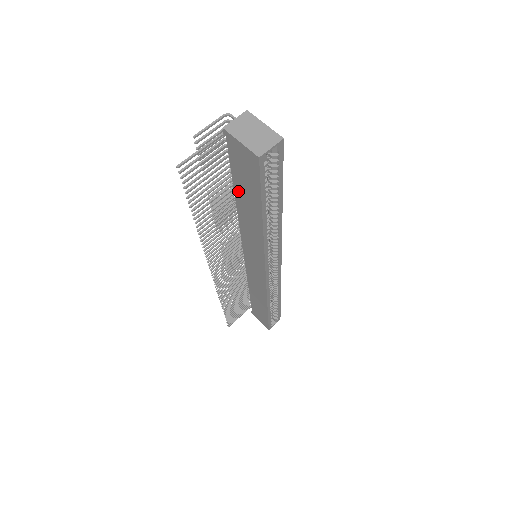
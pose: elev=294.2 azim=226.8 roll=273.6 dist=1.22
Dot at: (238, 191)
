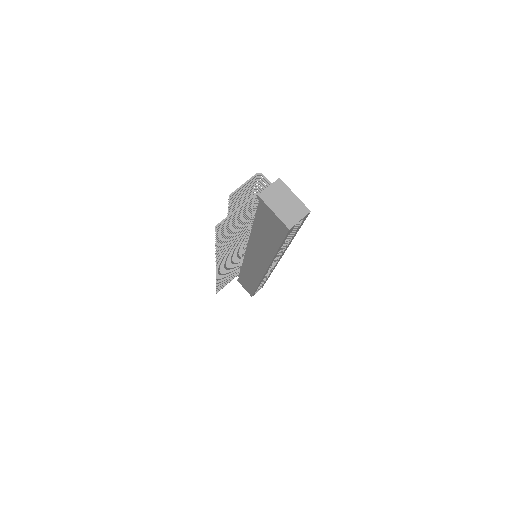
Dot at: (257, 228)
